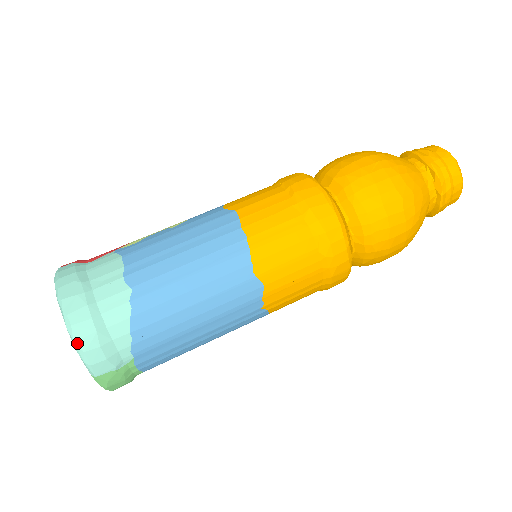
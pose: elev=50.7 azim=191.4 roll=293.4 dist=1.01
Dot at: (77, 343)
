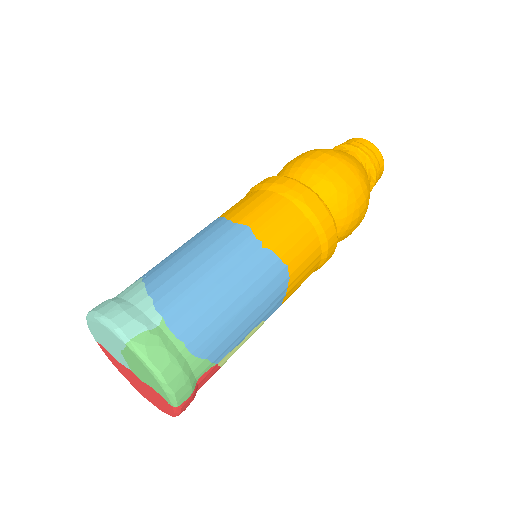
Dot at: (103, 317)
